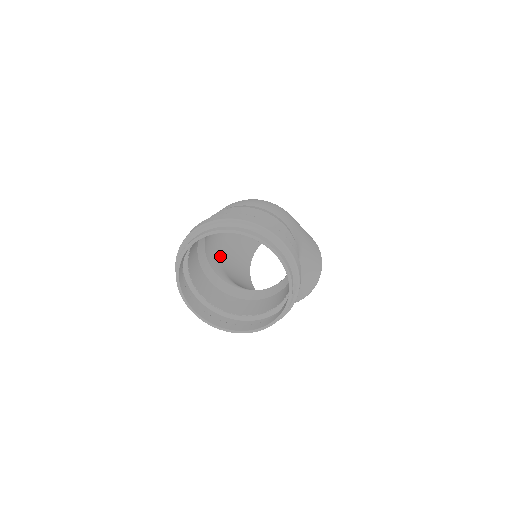
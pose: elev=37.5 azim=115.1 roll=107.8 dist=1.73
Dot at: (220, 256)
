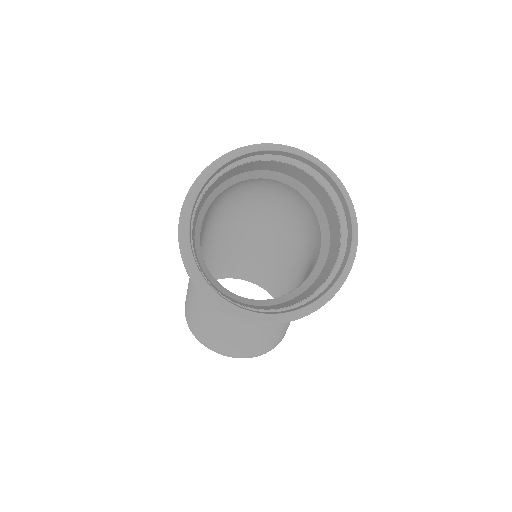
Dot at: (200, 239)
